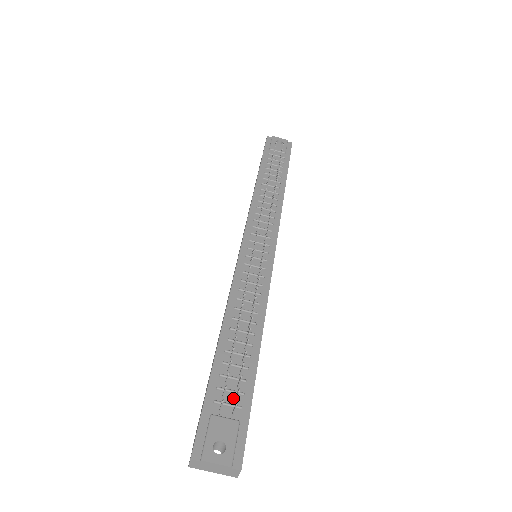
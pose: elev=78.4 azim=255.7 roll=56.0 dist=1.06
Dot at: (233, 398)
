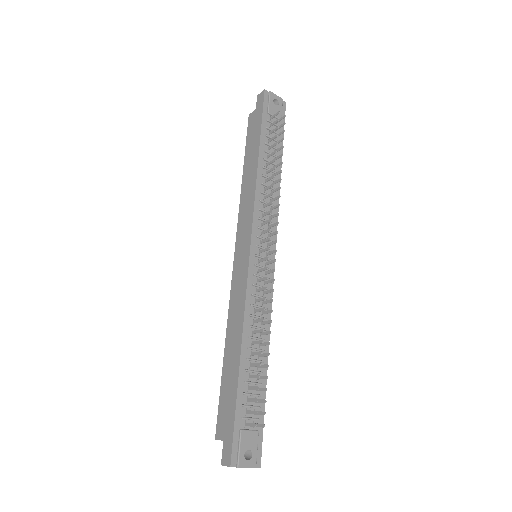
Dot at: occluded
